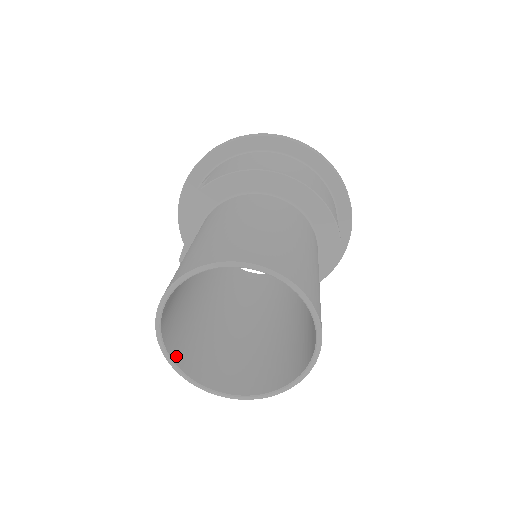
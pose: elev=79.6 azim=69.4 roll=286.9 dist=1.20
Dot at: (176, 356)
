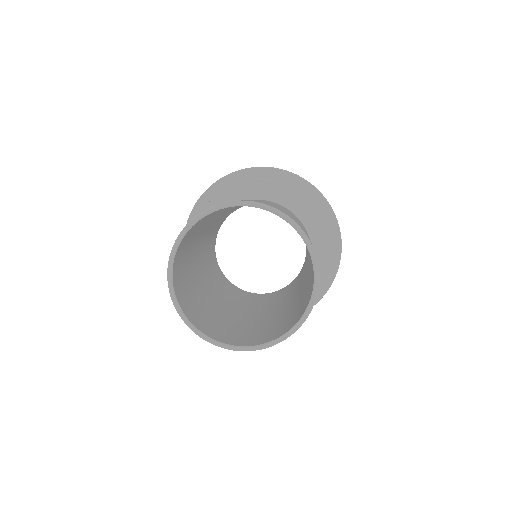
Dot at: (175, 272)
